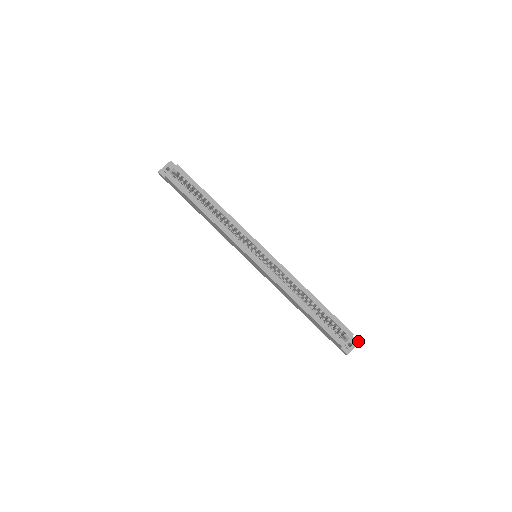
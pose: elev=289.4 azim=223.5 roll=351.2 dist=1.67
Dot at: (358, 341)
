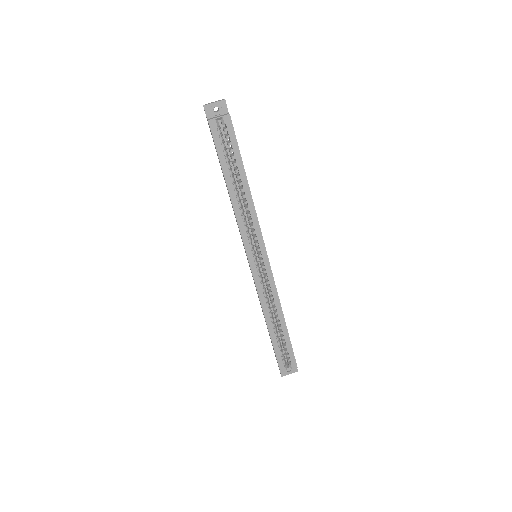
Dot at: occluded
